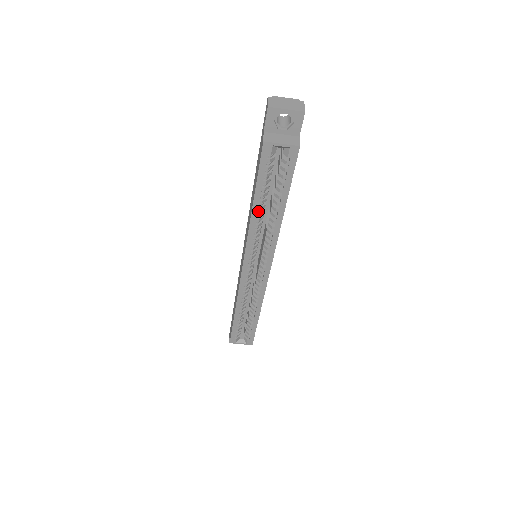
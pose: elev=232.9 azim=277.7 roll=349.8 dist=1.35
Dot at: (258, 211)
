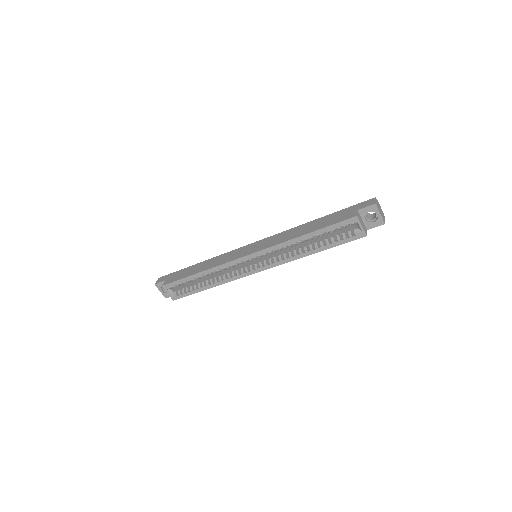
Dot at: (302, 239)
